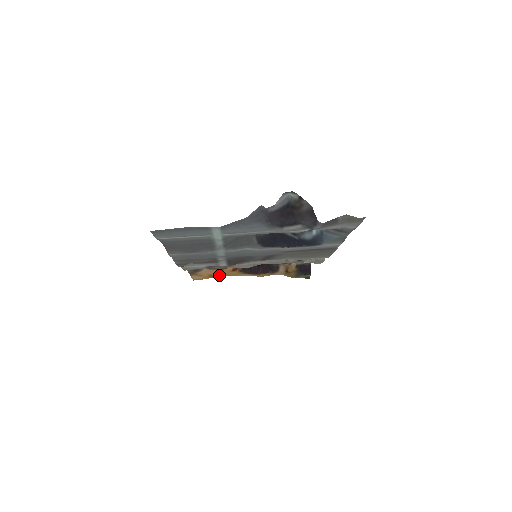
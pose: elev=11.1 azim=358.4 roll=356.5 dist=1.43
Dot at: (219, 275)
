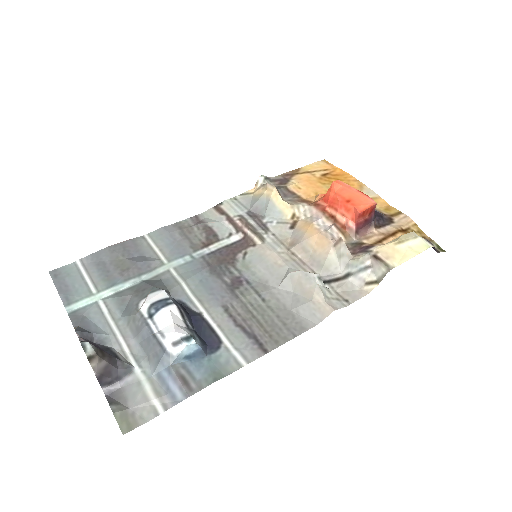
Dot at: (333, 180)
